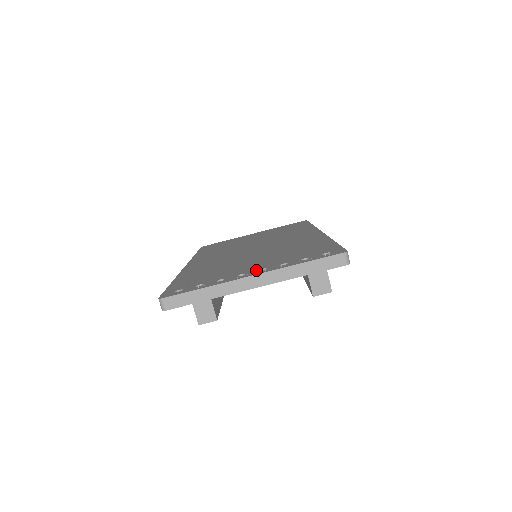
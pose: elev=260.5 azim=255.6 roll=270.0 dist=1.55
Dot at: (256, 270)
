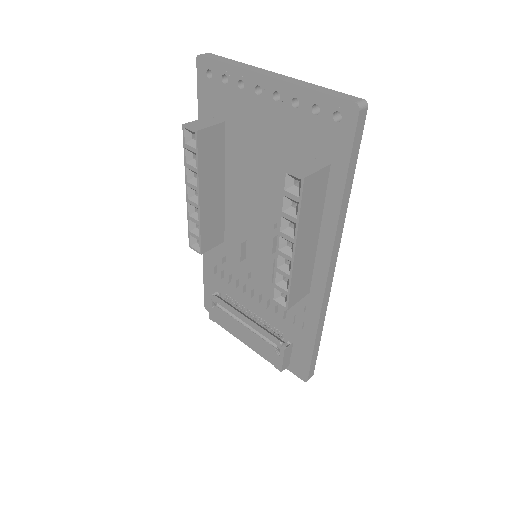
Dot at: occluded
